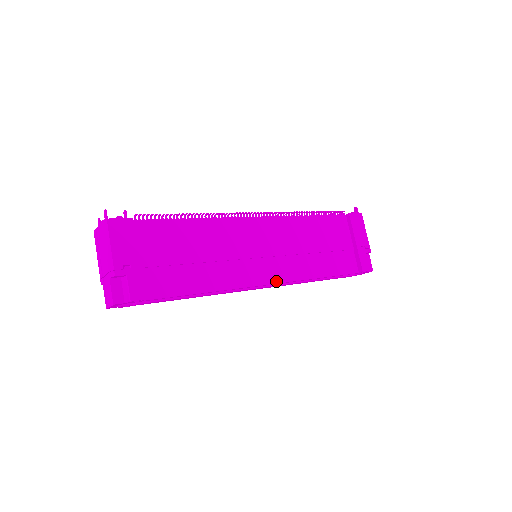
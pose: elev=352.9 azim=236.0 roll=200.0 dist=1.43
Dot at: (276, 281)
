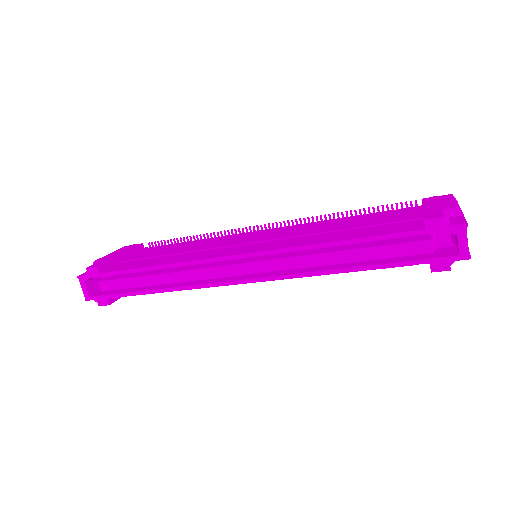
Dot at: (253, 252)
